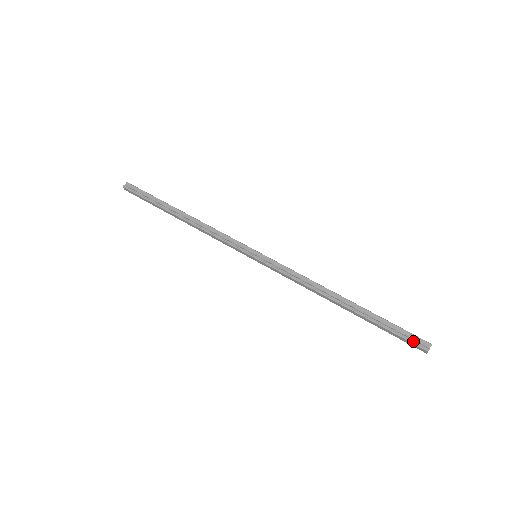
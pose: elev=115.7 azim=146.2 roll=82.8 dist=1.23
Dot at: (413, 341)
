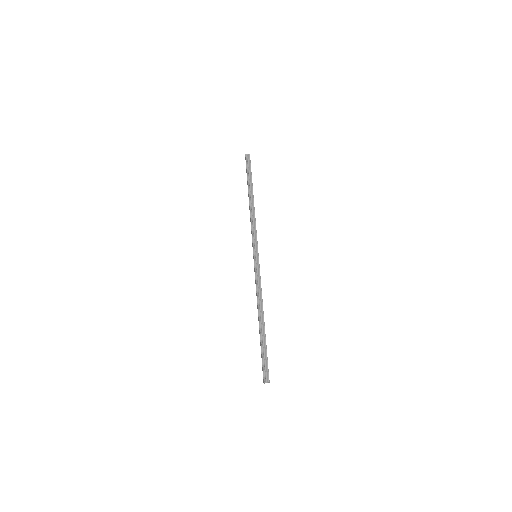
Dot at: (264, 371)
